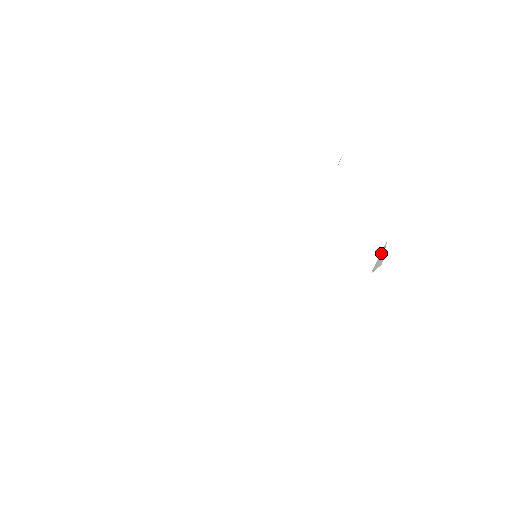
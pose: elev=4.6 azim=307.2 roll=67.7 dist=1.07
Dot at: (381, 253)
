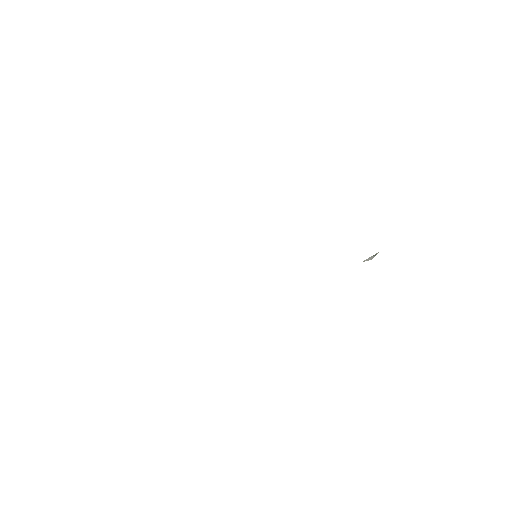
Dot at: (373, 256)
